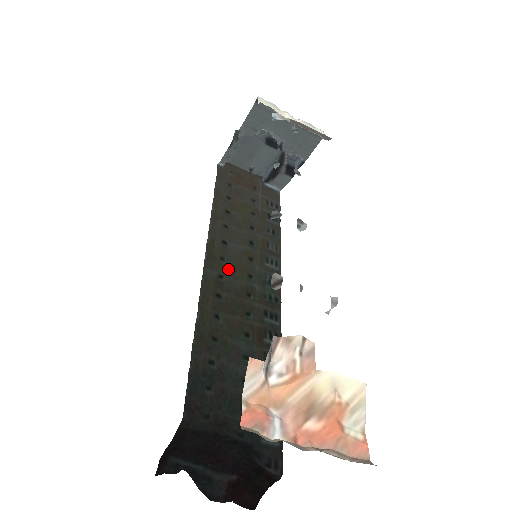
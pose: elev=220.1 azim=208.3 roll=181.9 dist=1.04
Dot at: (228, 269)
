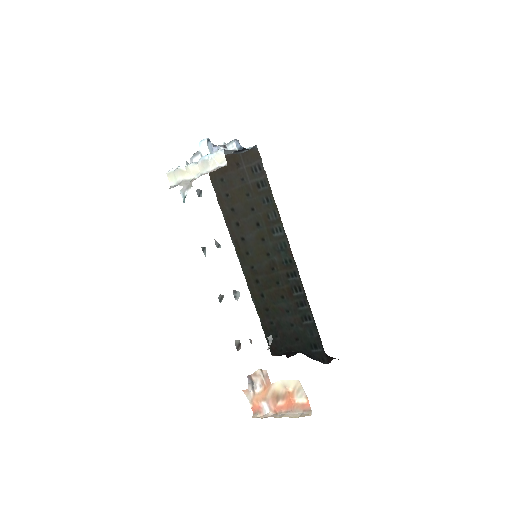
Dot at: (254, 259)
